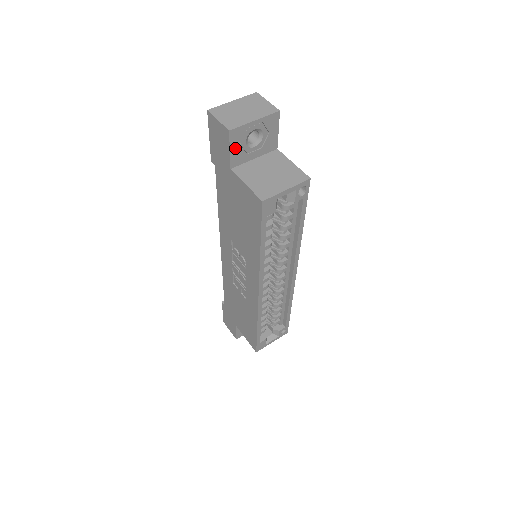
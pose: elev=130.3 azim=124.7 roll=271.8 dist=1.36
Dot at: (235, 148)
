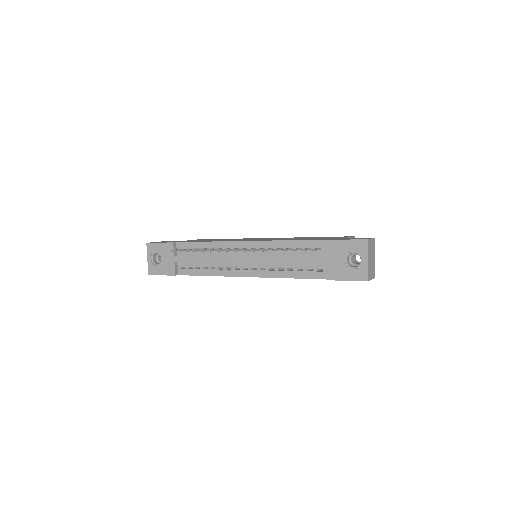
Dot at: occluded
